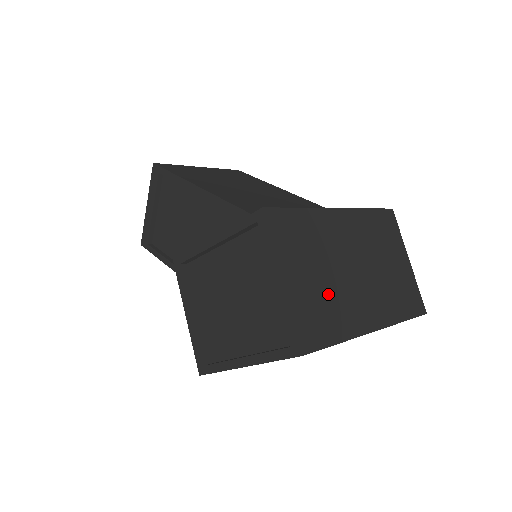
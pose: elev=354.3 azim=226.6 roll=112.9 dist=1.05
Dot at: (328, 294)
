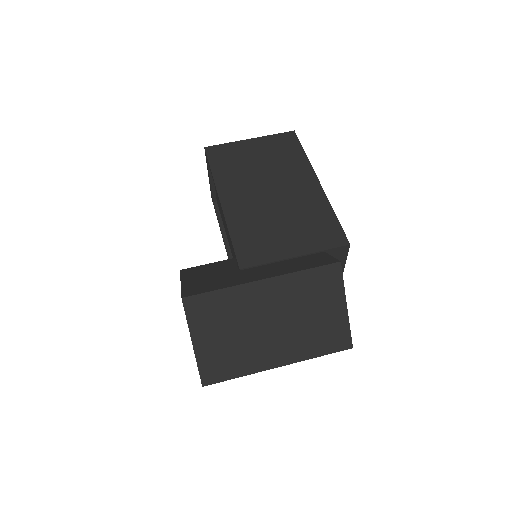
Dot at: (235, 347)
